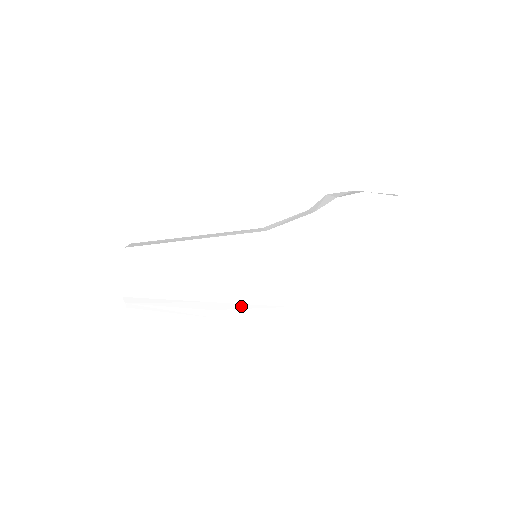
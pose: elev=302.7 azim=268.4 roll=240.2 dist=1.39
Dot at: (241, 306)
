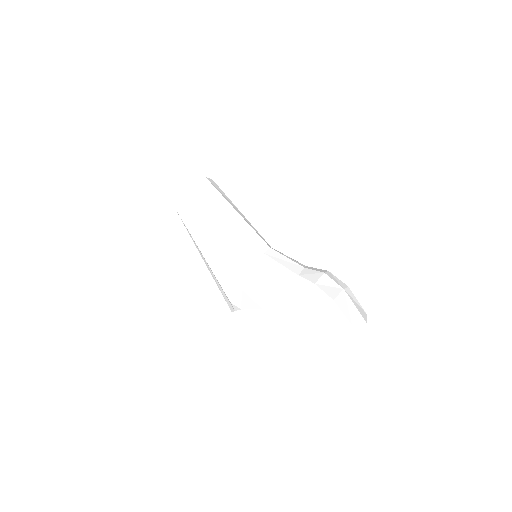
Dot at: (213, 273)
